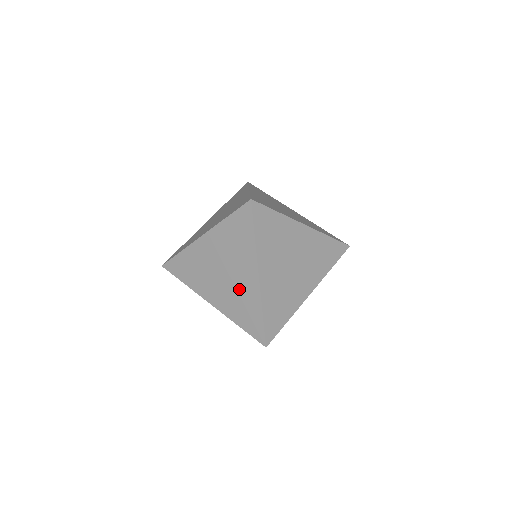
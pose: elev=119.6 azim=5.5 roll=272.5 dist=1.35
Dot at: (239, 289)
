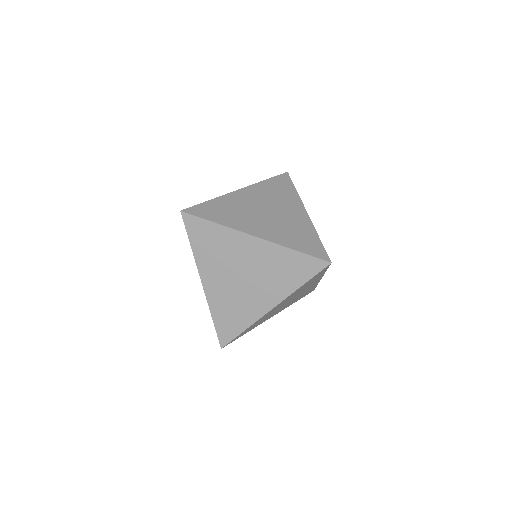
Dot at: (244, 299)
